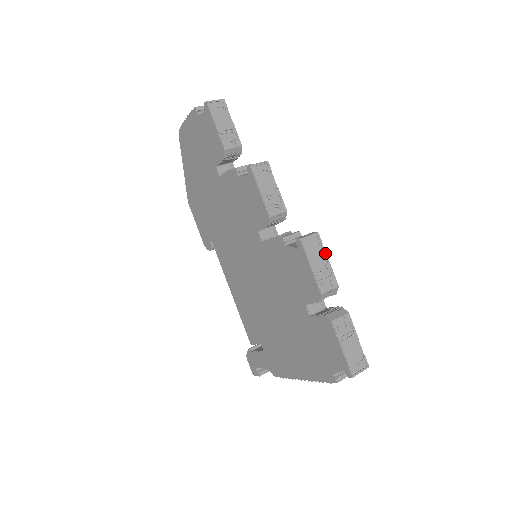
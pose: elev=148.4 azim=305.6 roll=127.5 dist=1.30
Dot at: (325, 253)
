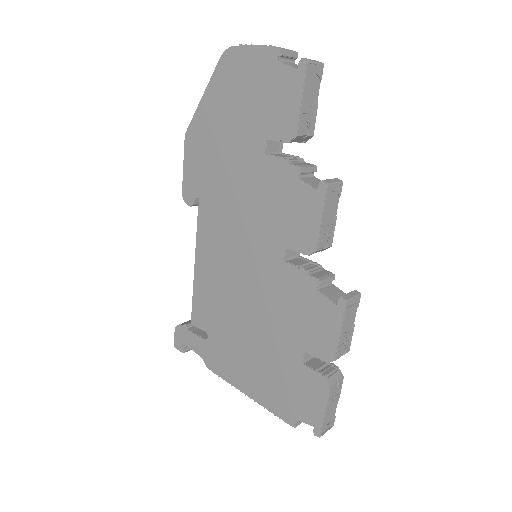
Dot at: (355, 316)
